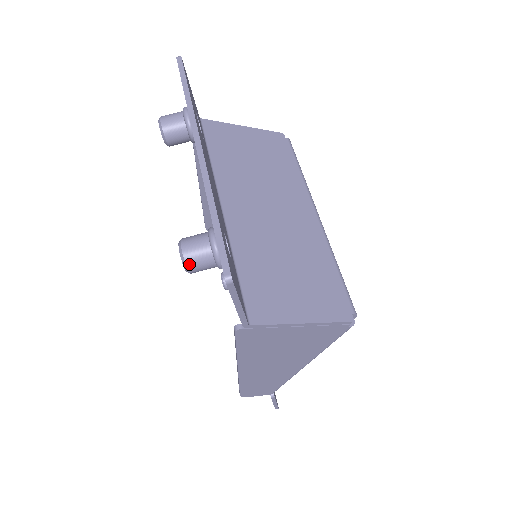
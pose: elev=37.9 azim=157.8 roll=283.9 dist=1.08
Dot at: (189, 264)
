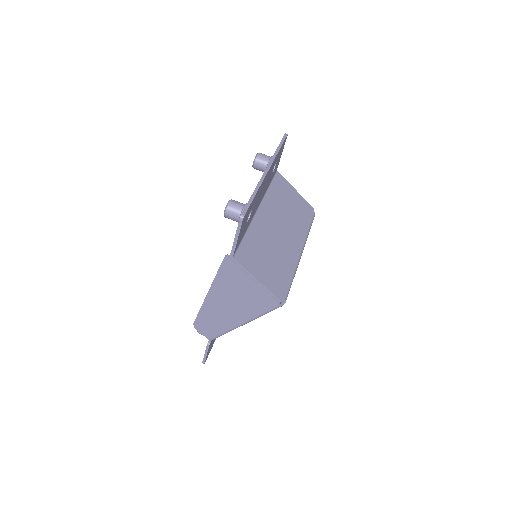
Dot at: (228, 210)
